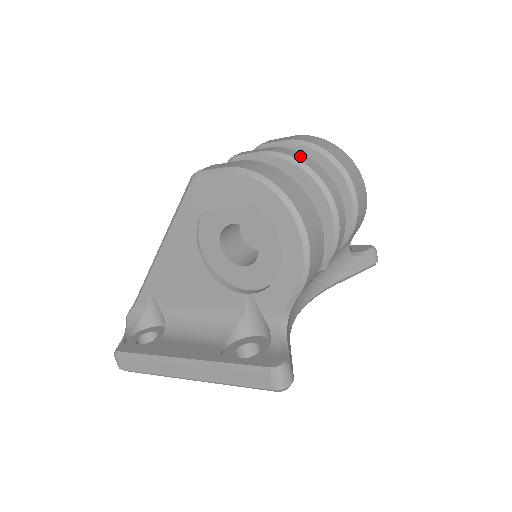
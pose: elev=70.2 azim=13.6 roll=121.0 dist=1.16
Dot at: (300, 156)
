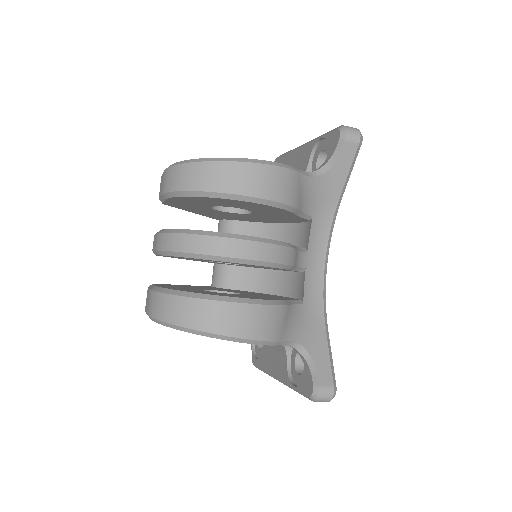
Dot at: (173, 242)
